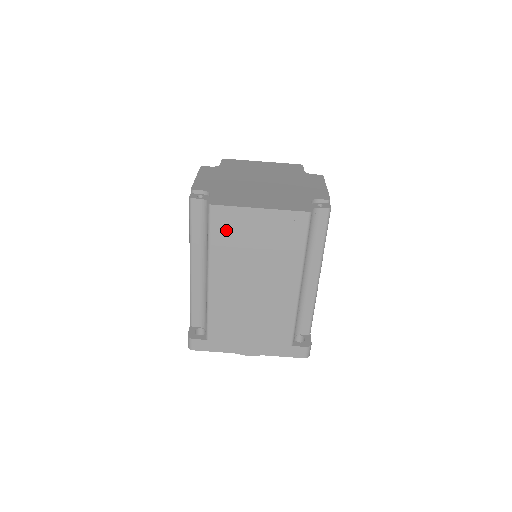
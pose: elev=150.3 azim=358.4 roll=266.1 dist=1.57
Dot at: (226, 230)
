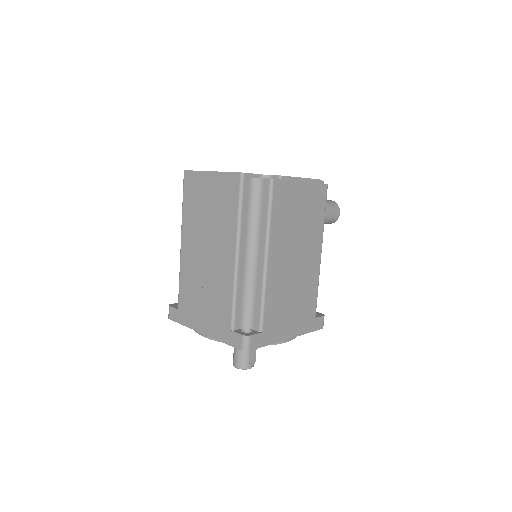
Dot at: (192, 193)
